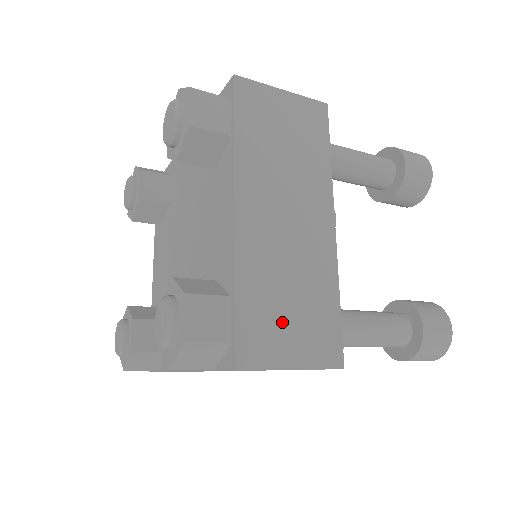
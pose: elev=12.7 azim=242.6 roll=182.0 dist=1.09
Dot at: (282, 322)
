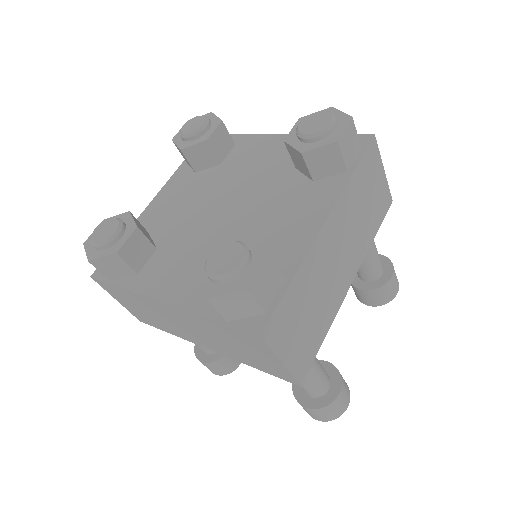
Dot at: (297, 324)
